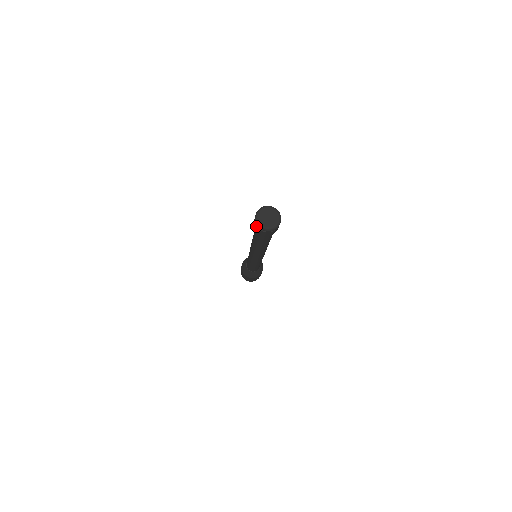
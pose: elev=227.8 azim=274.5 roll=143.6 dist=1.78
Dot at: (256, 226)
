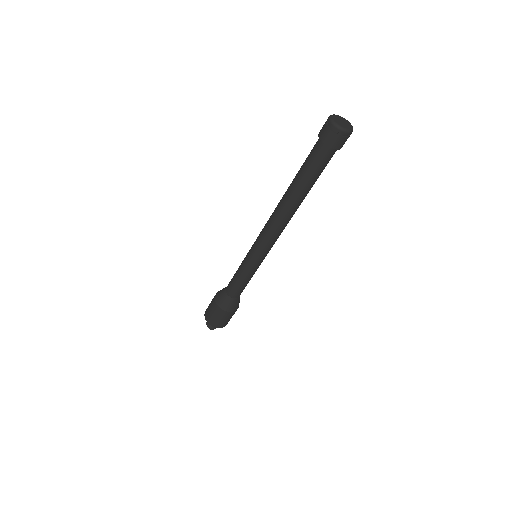
Dot at: (327, 128)
